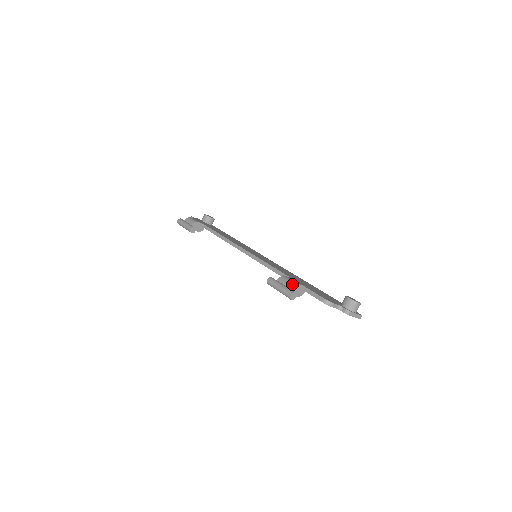
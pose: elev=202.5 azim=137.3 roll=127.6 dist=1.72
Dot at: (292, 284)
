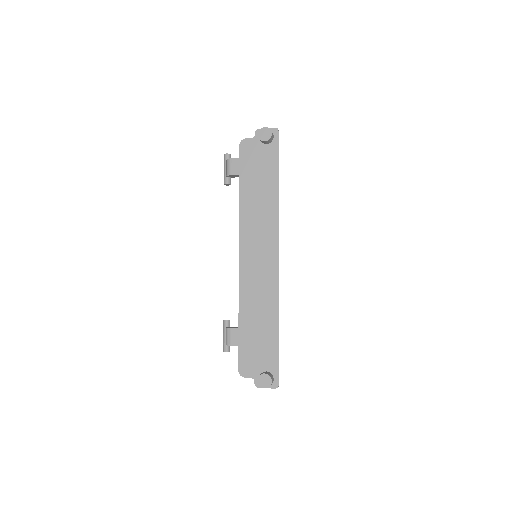
Dot at: (226, 344)
